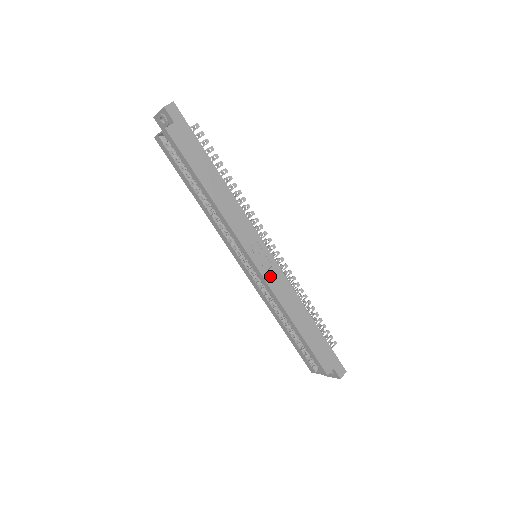
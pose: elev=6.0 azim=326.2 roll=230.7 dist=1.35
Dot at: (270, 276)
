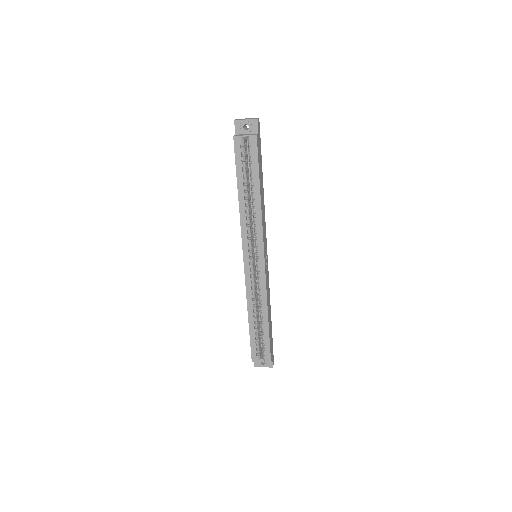
Dot at: (266, 274)
